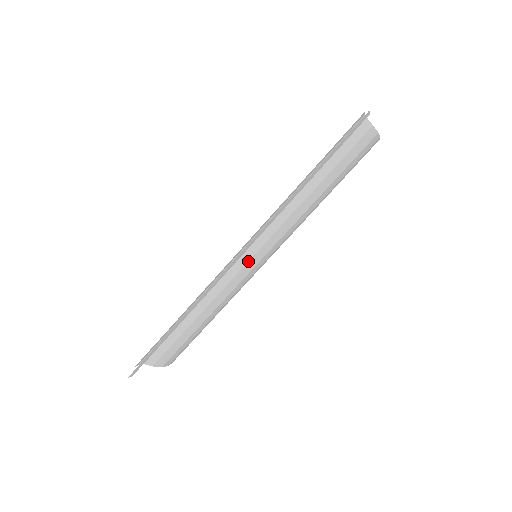
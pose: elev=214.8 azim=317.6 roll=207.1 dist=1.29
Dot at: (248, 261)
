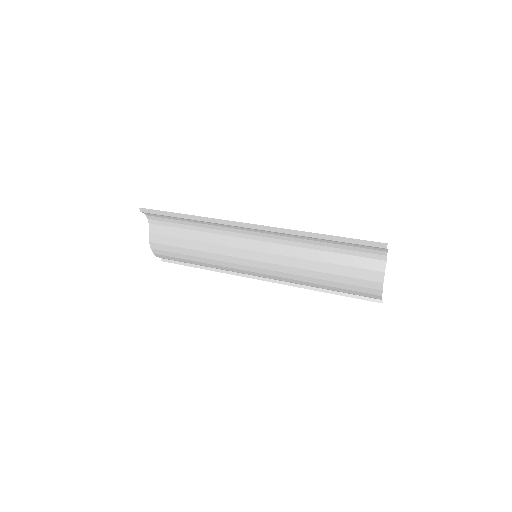
Dot at: (250, 249)
